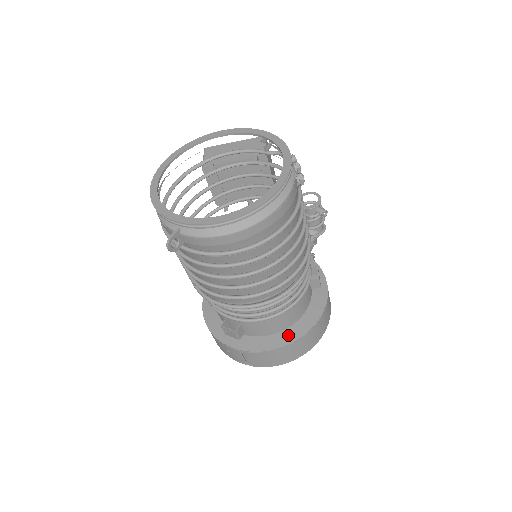
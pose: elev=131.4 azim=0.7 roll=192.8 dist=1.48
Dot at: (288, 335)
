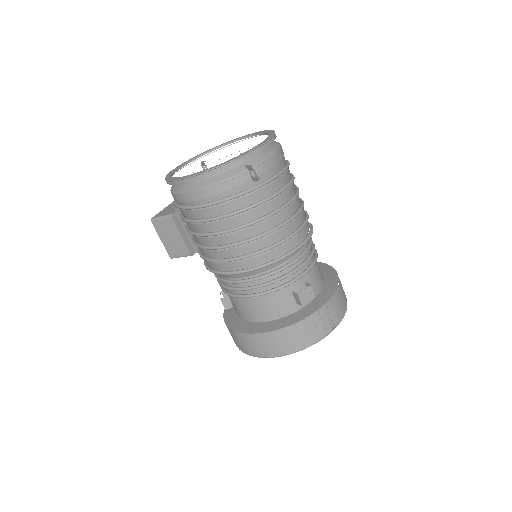
Dot at: (330, 278)
